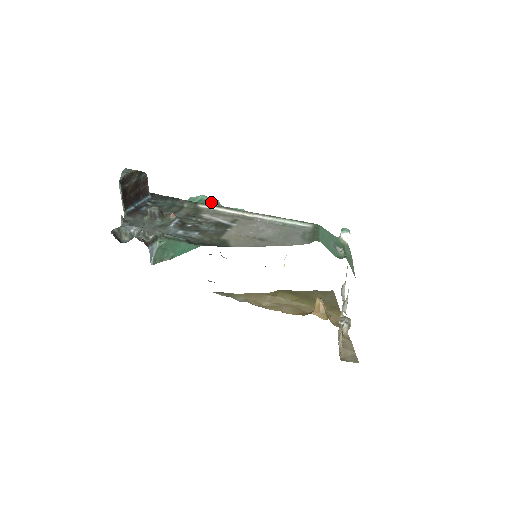
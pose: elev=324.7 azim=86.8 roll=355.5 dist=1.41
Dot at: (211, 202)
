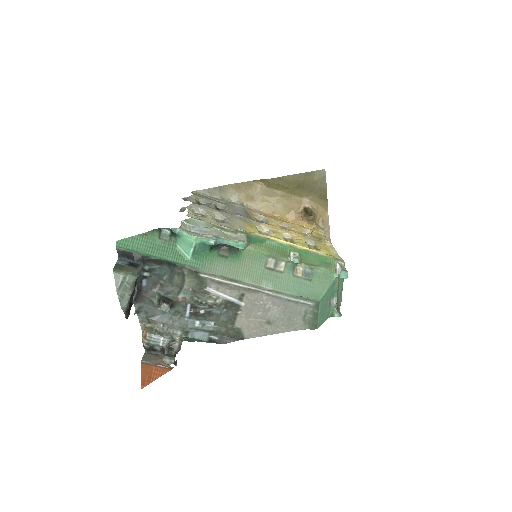
Dot at: (207, 244)
